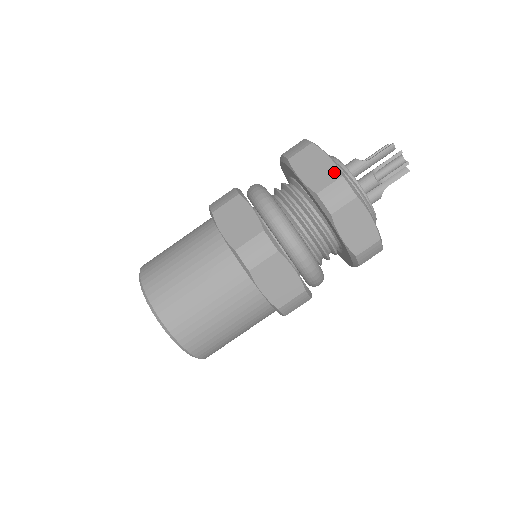
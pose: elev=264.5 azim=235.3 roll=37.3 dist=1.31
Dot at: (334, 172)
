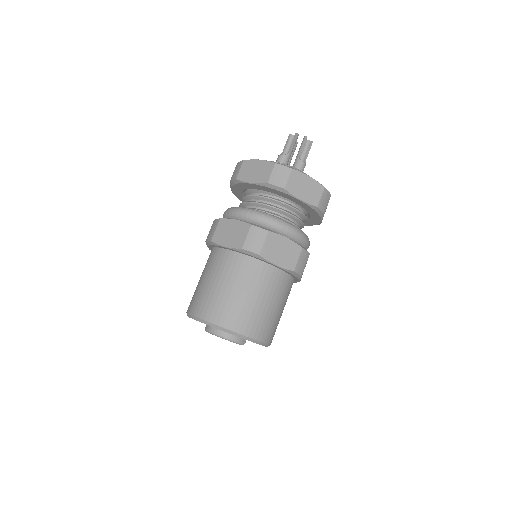
Dot at: occluded
